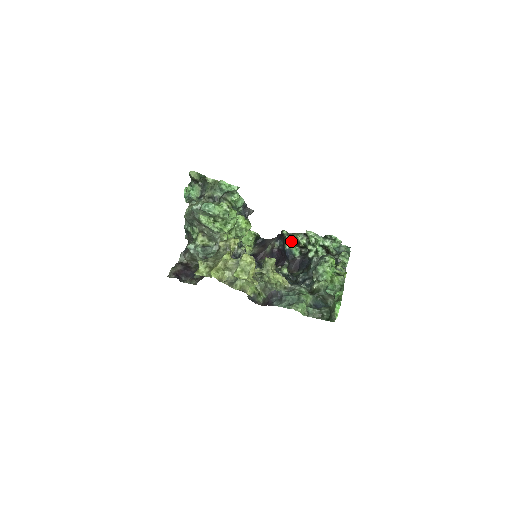
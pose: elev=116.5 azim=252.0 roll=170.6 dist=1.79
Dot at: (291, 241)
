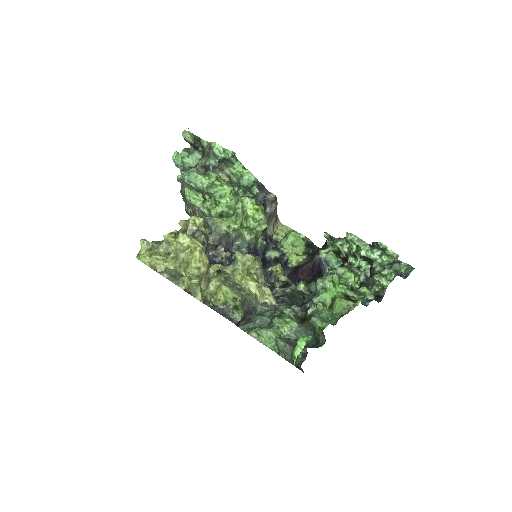
Dot at: occluded
